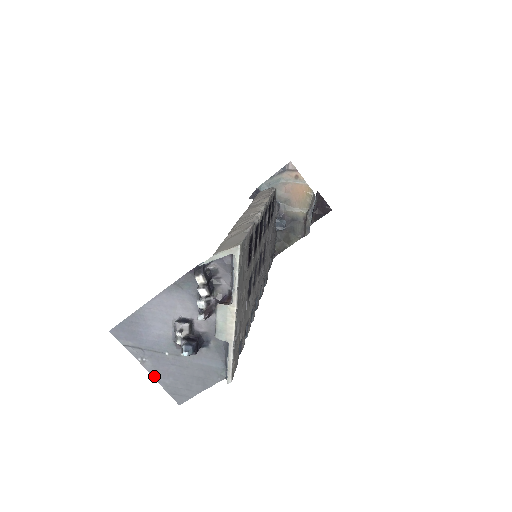
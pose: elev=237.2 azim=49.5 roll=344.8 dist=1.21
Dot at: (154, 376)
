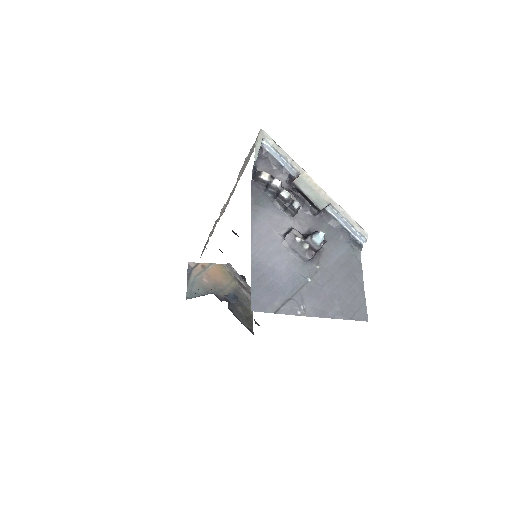
Dot at: (324, 316)
